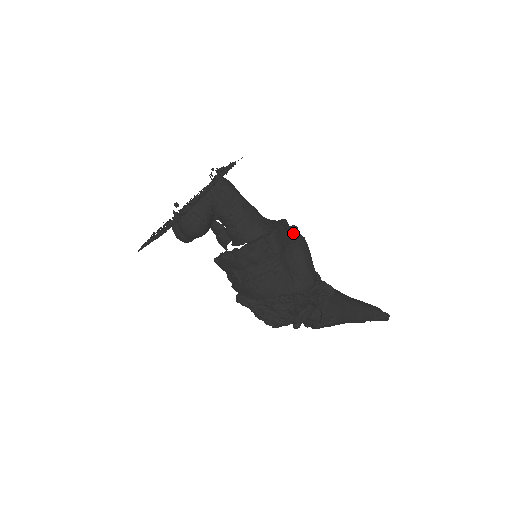
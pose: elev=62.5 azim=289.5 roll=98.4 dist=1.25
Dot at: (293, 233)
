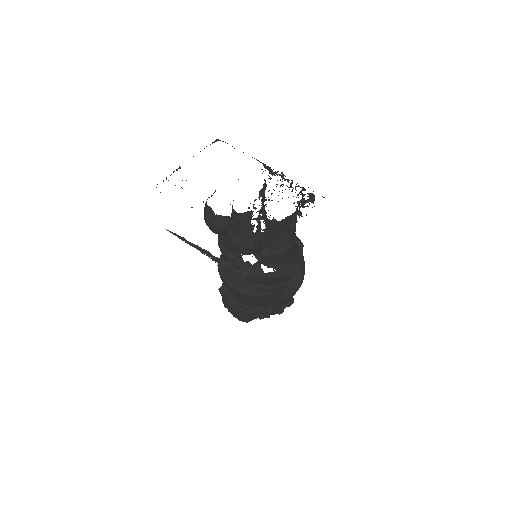
Dot at: occluded
